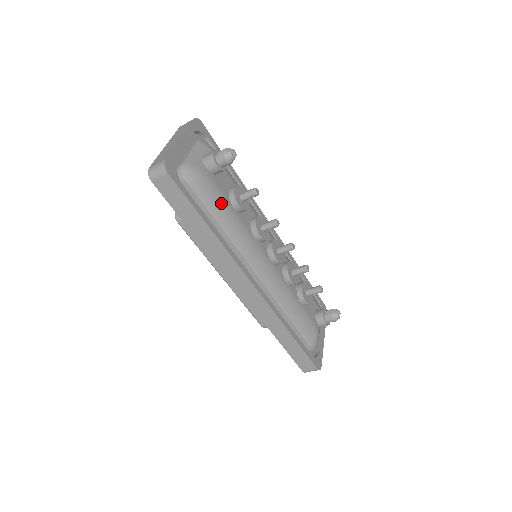
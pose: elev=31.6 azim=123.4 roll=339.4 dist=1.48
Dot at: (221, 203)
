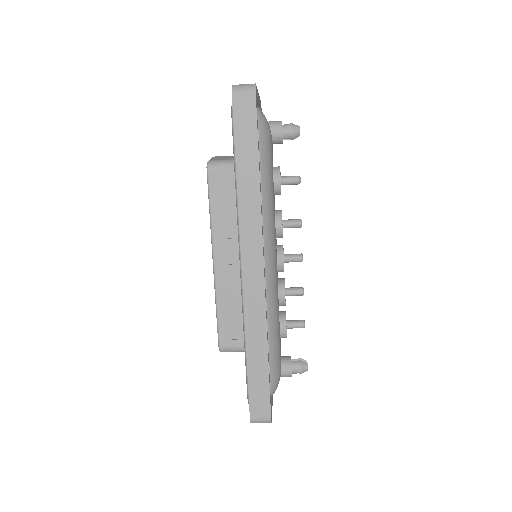
Dot at: (270, 165)
